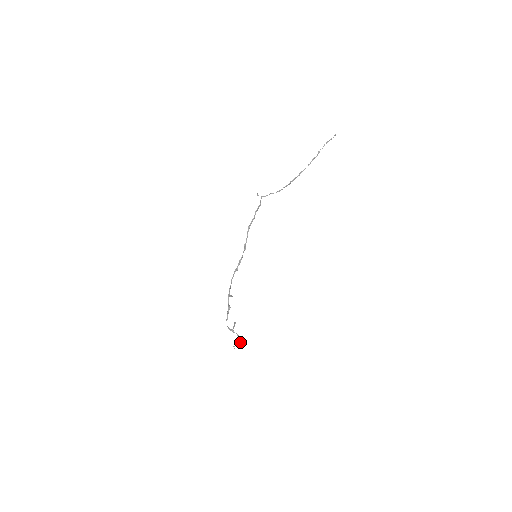
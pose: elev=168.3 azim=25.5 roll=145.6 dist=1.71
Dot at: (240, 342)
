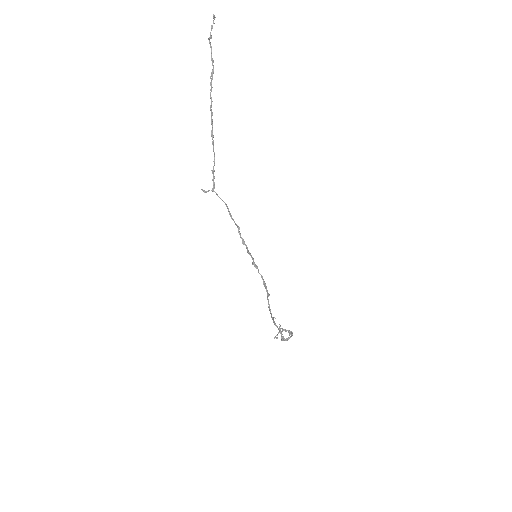
Dot at: occluded
